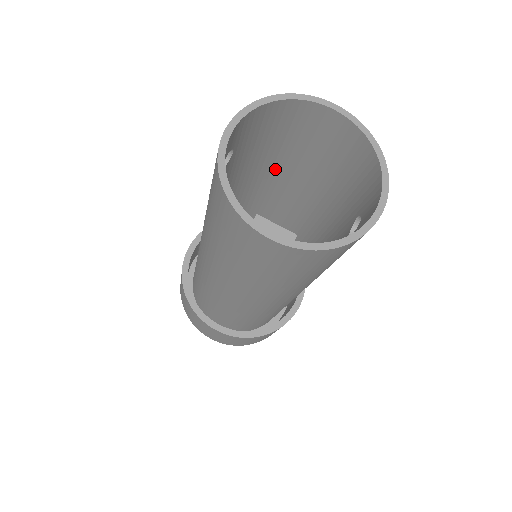
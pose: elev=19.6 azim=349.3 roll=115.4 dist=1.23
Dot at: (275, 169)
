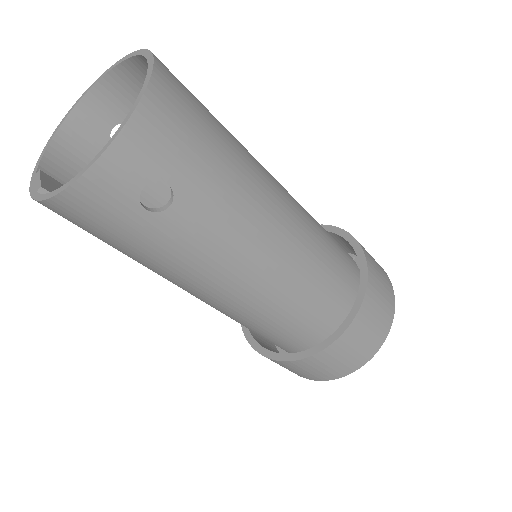
Dot at: occluded
